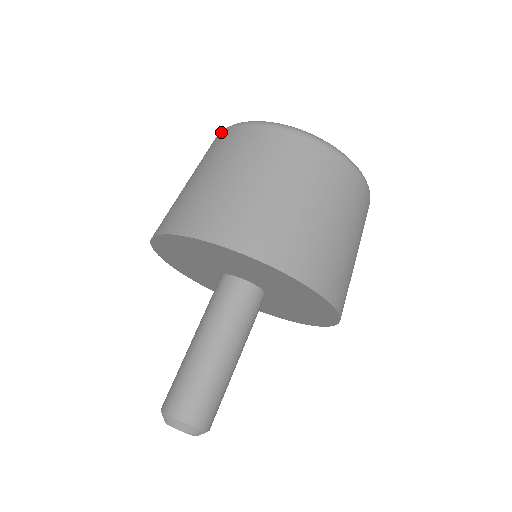
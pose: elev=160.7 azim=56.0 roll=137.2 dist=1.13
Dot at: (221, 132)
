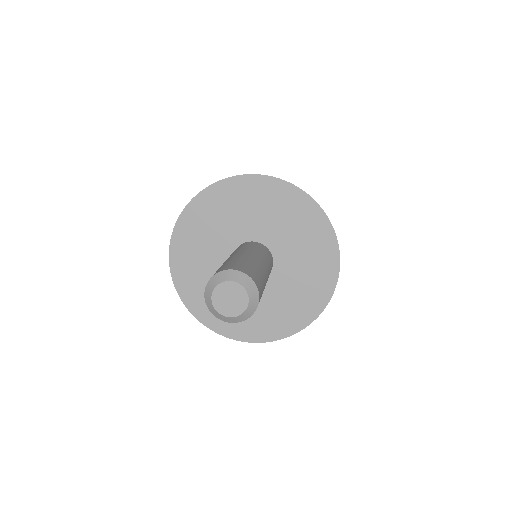
Dot at: occluded
